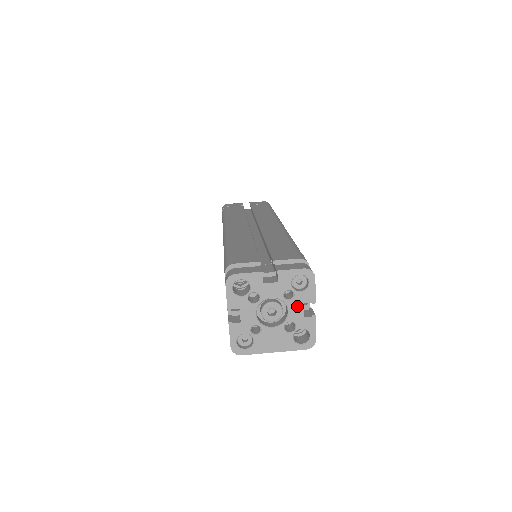
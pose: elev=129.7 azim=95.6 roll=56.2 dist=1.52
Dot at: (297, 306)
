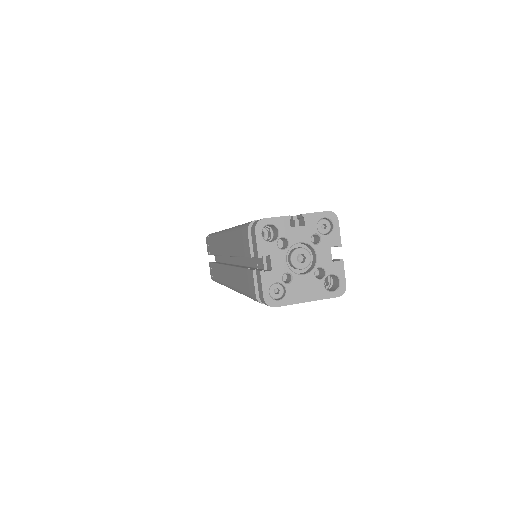
Dot at: (324, 250)
